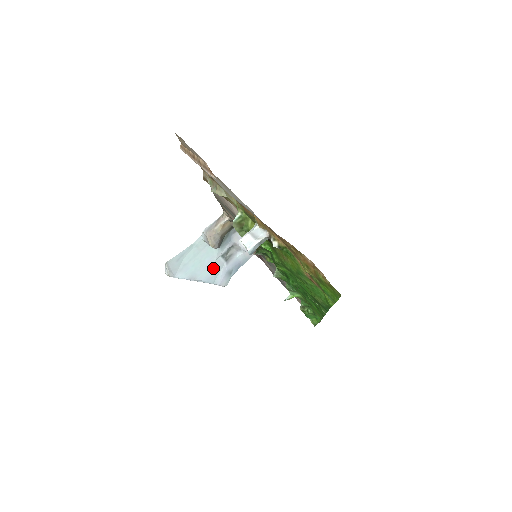
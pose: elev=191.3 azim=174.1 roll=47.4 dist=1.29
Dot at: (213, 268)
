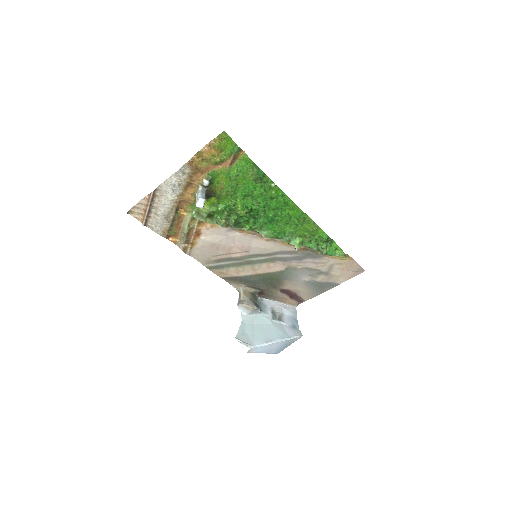
Dot at: (276, 329)
